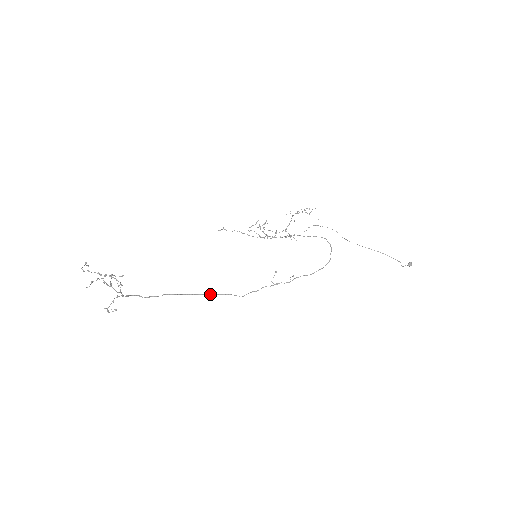
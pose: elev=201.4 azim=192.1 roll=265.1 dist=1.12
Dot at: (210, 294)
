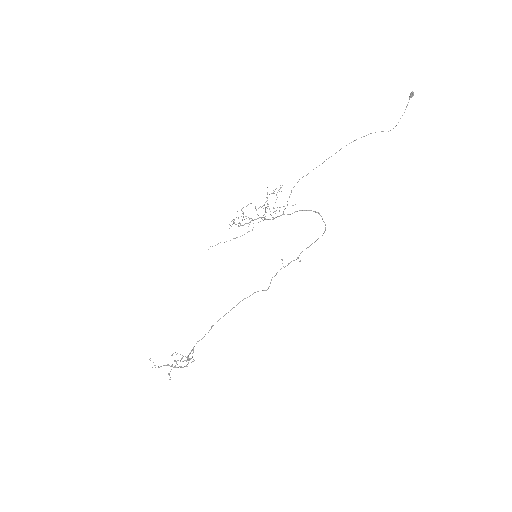
Dot at: occluded
